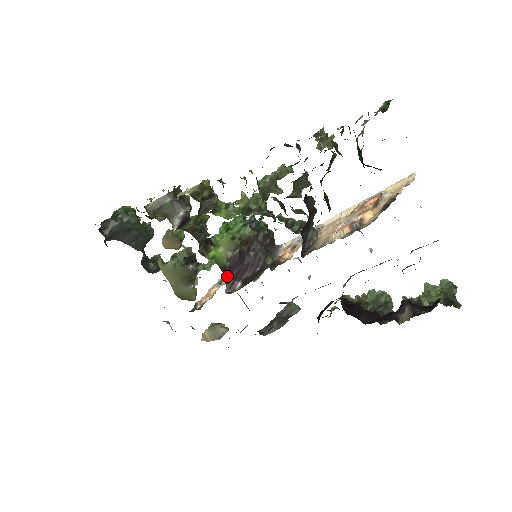
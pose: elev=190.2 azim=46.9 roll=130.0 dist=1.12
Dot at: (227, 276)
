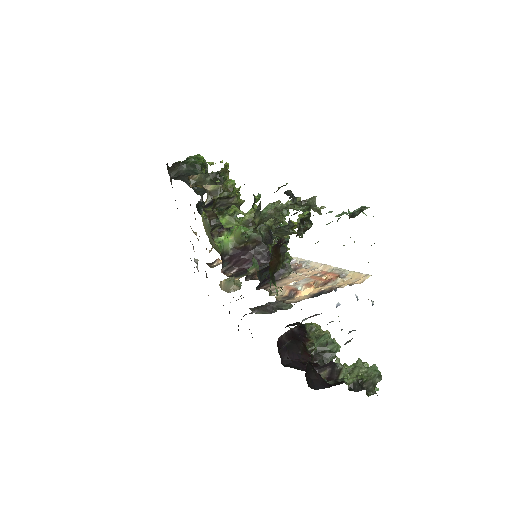
Dot at: (226, 260)
